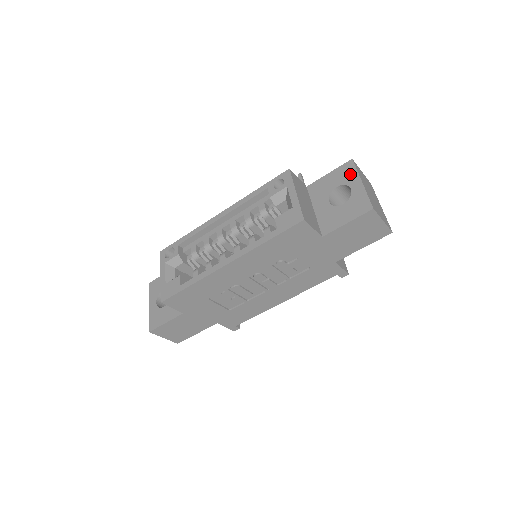
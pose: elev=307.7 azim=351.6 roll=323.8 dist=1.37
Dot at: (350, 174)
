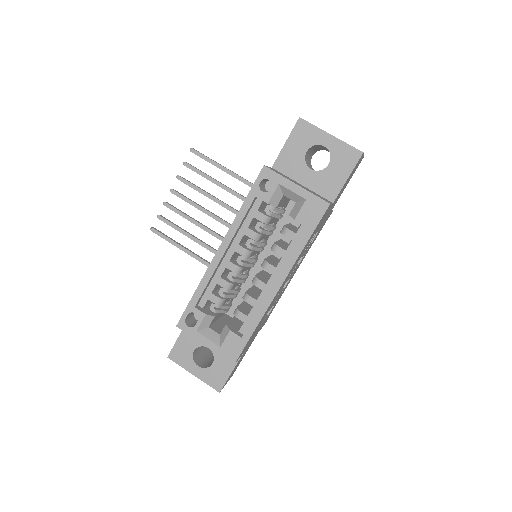
Dot at: (311, 133)
